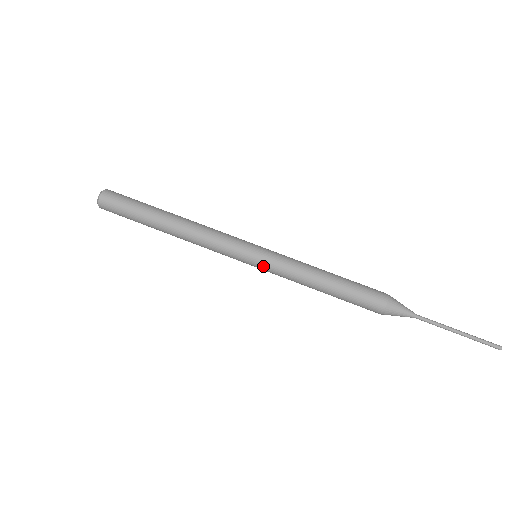
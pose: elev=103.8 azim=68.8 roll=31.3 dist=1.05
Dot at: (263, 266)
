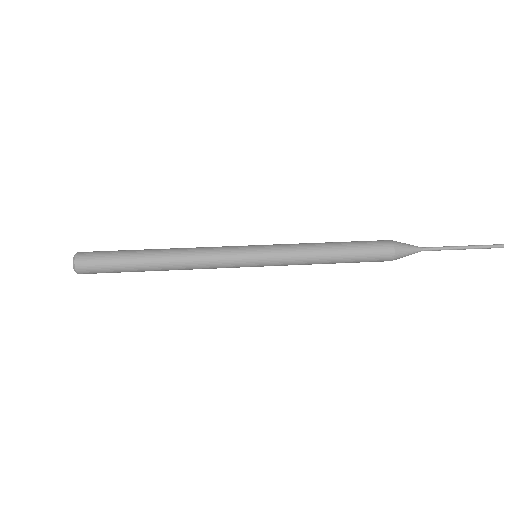
Dot at: (267, 249)
